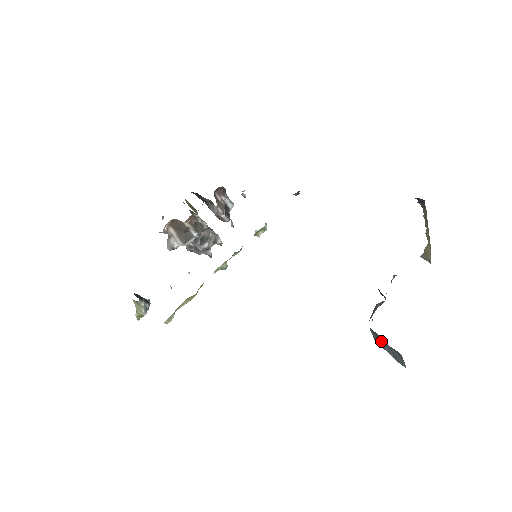
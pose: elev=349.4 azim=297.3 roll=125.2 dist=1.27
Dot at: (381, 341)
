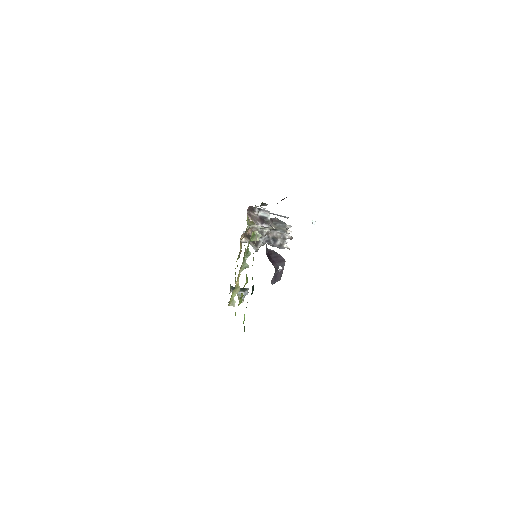
Dot at: occluded
